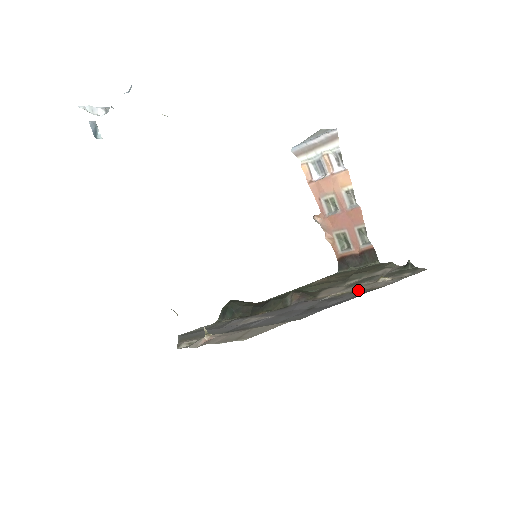
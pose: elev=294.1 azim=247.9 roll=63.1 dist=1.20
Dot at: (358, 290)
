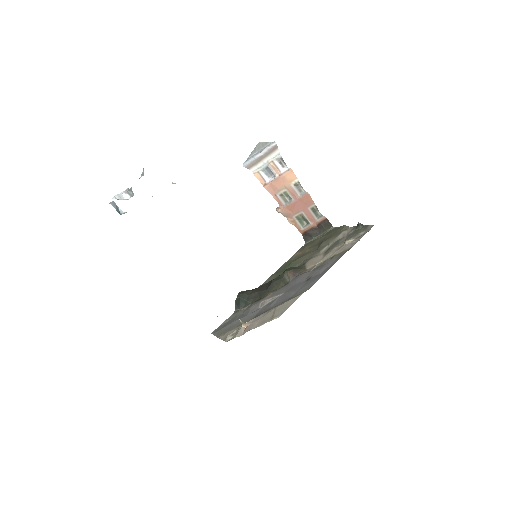
Dot at: (335, 255)
